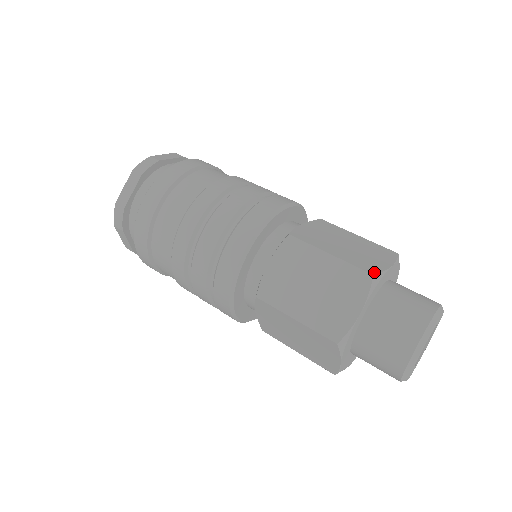
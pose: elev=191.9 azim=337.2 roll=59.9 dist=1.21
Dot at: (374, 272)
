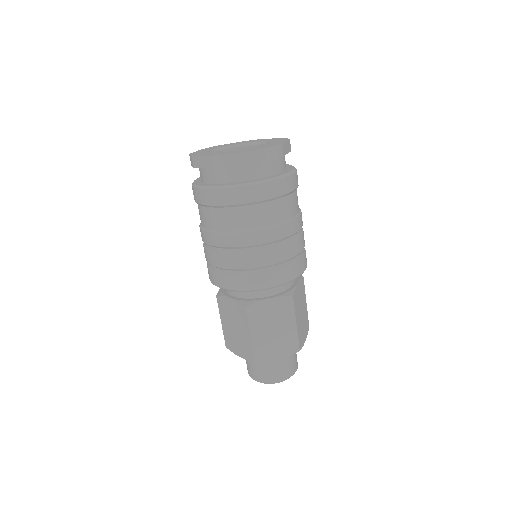
Dot at: (258, 360)
